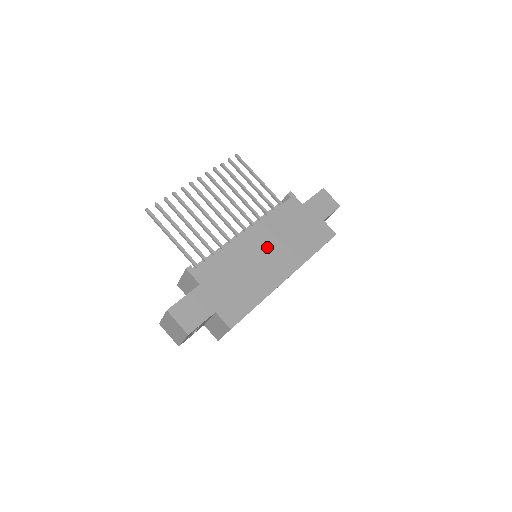
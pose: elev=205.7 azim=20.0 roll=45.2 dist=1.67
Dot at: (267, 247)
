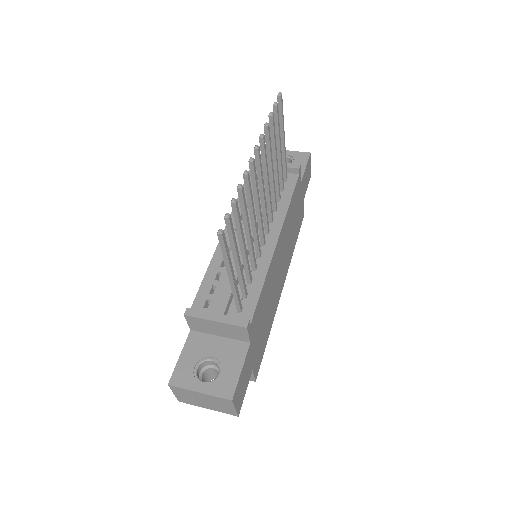
Dot at: (282, 257)
